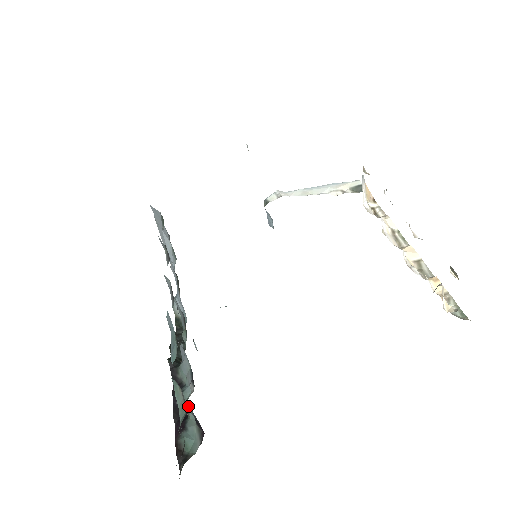
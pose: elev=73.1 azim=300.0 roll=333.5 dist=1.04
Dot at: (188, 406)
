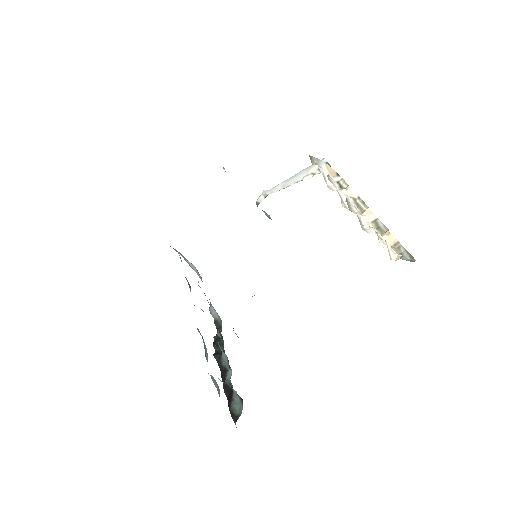
Dot at: occluded
